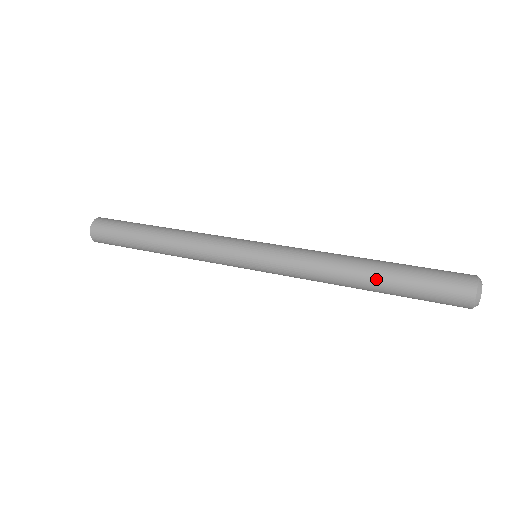
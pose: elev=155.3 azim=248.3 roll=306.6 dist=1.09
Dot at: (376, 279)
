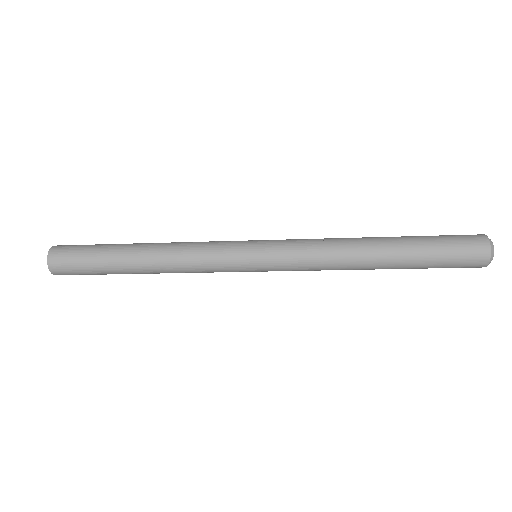
Dot at: (390, 237)
